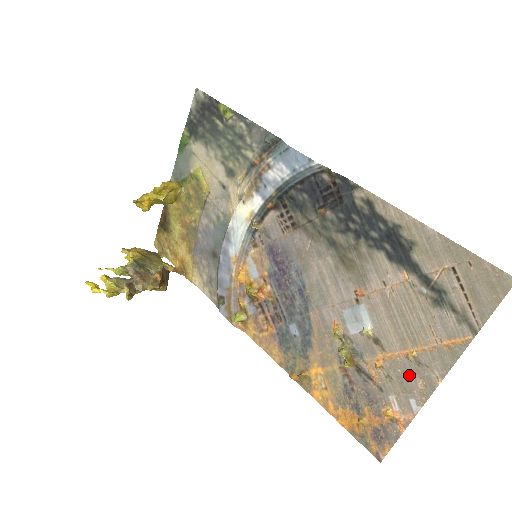
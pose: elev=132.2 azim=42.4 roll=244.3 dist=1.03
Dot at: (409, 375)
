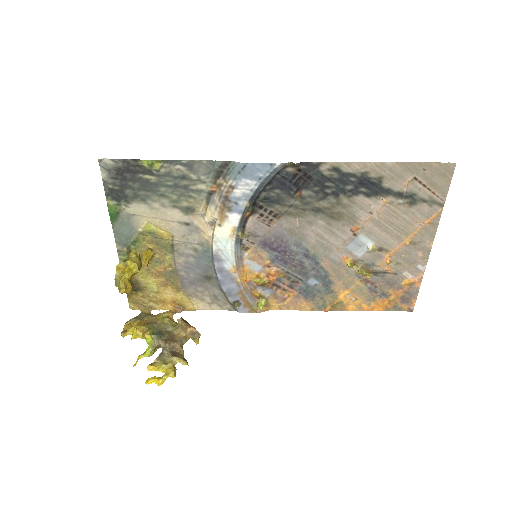
Dot at: (411, 254)
